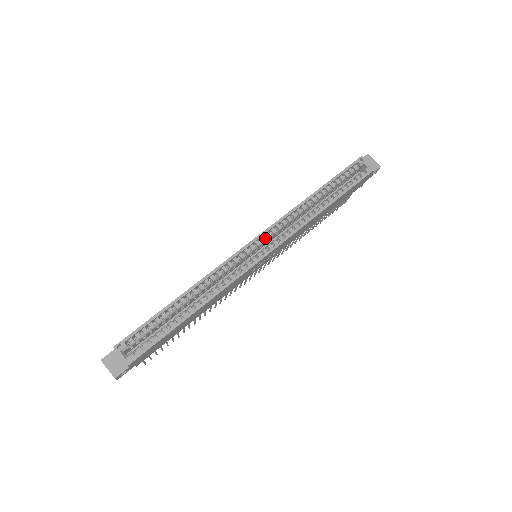
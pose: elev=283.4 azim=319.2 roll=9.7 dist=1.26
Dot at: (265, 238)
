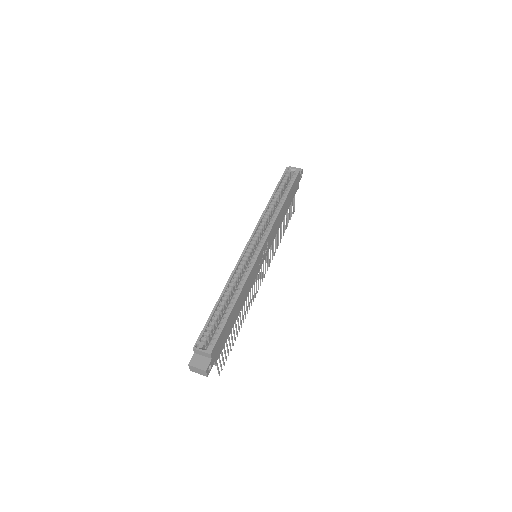
Dot at: (255, 238)
